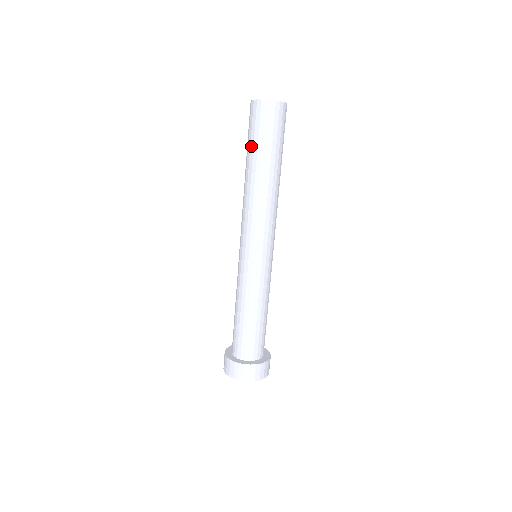
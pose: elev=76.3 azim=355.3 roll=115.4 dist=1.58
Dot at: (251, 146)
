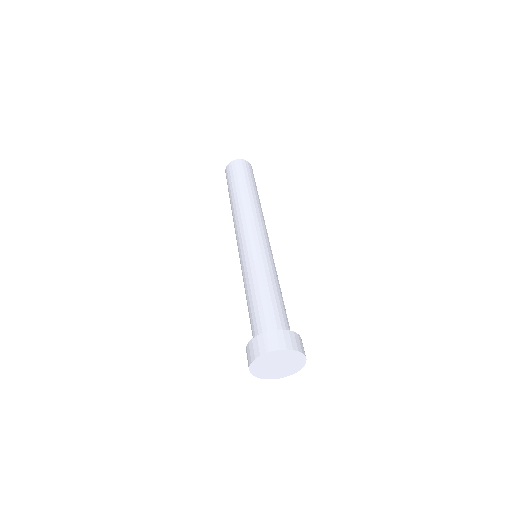
Dot at: (233, 183)
